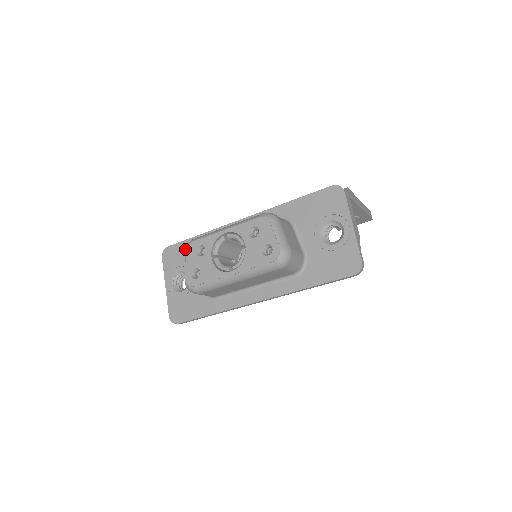
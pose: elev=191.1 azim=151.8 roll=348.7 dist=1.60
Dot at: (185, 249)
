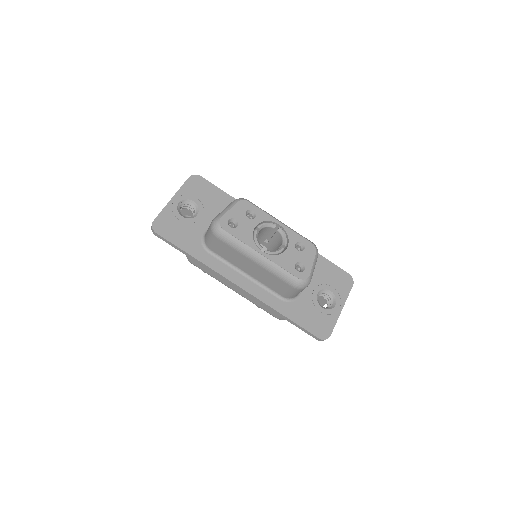
Dot at: (238, 199)
